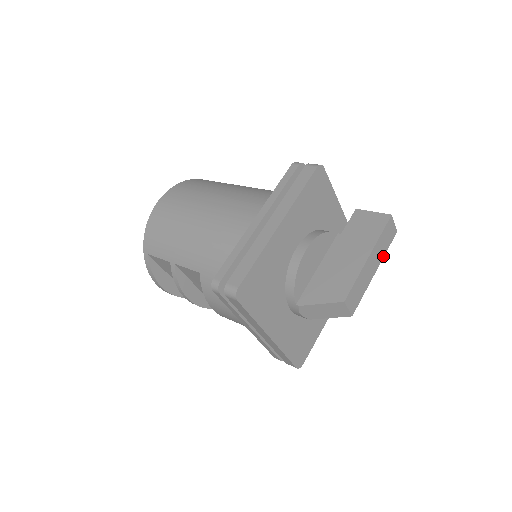
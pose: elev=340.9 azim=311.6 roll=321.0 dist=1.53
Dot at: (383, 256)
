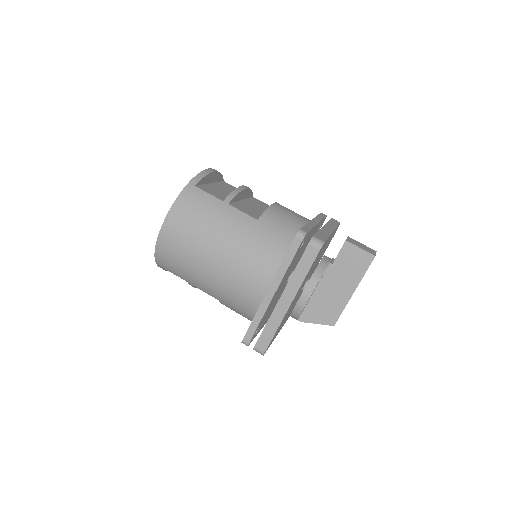
Dot at: occluded
